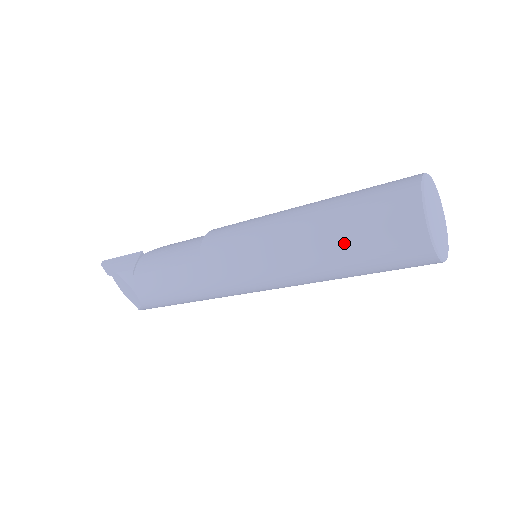
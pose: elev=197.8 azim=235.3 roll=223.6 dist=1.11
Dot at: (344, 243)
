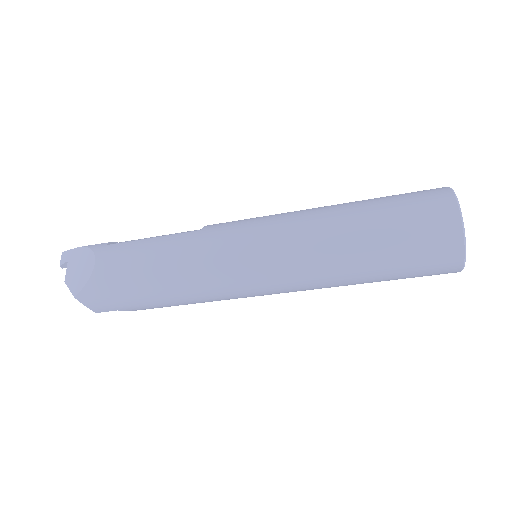
Dot at: (371, 210)
